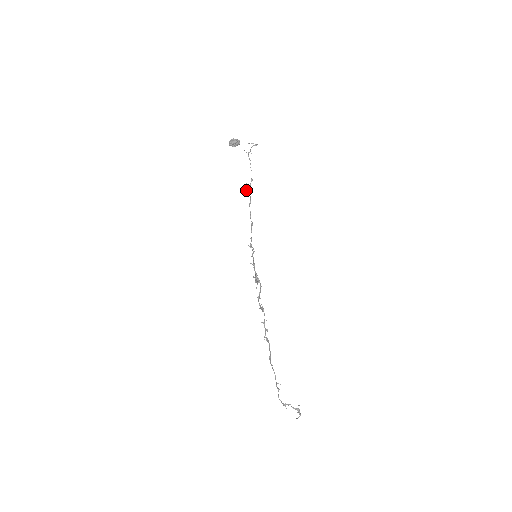
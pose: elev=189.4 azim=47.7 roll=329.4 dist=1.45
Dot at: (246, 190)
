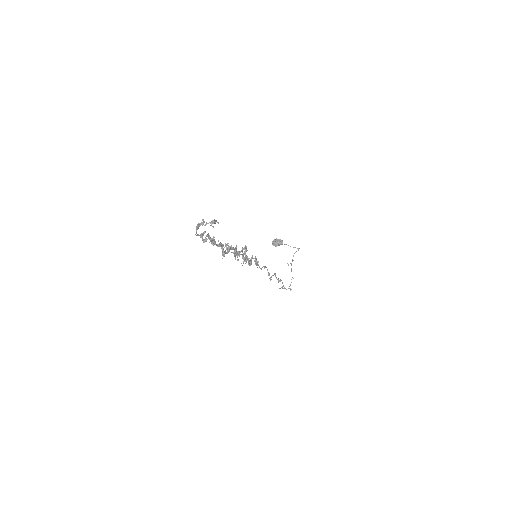
Dot at: (280, 288)
